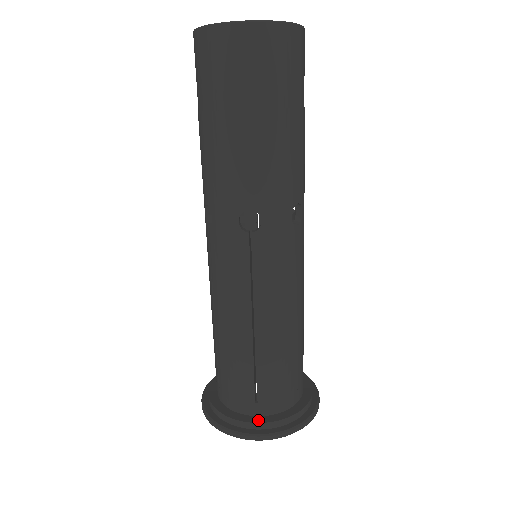
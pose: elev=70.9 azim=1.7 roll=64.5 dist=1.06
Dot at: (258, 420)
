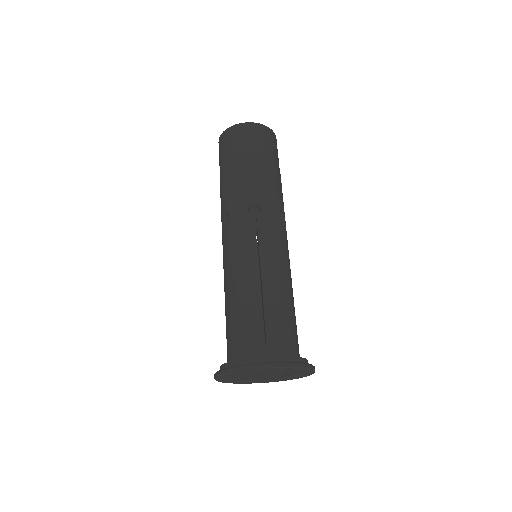
Dot at: (268, 356)
